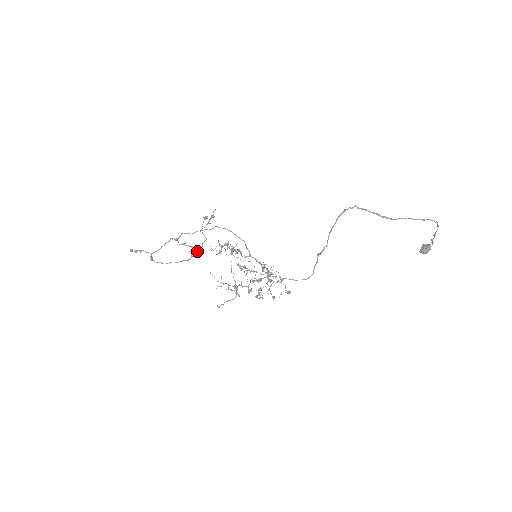
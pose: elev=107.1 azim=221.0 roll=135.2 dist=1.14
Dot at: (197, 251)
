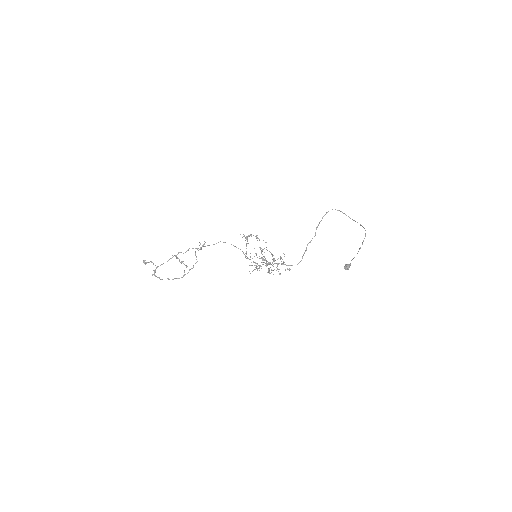
Dot at: occluded
